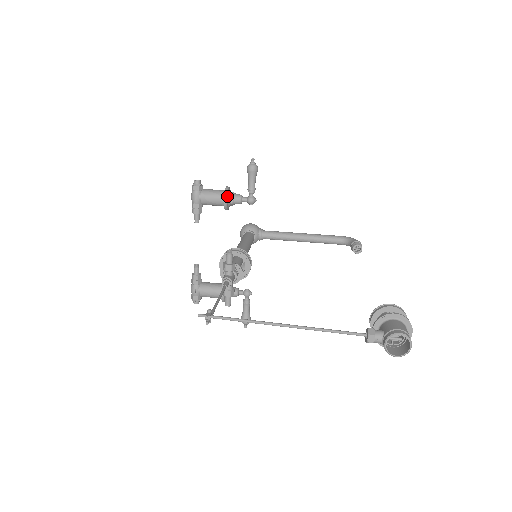
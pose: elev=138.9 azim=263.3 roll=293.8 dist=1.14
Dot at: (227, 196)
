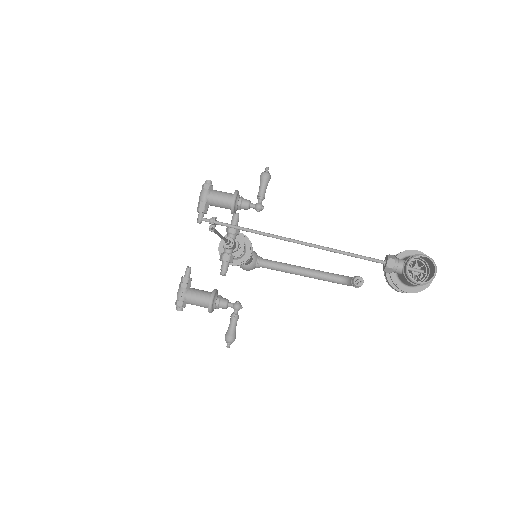
Dot at: (236, 196)
